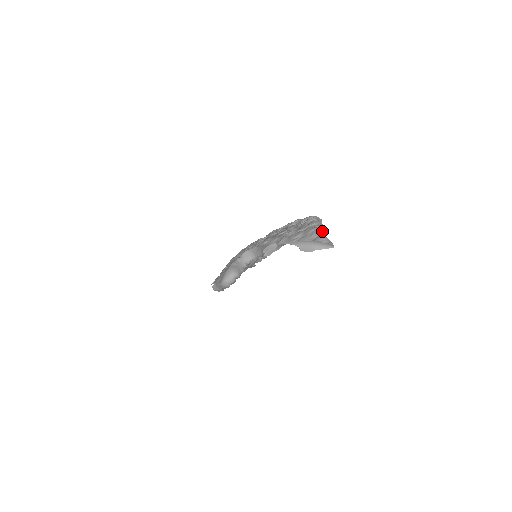
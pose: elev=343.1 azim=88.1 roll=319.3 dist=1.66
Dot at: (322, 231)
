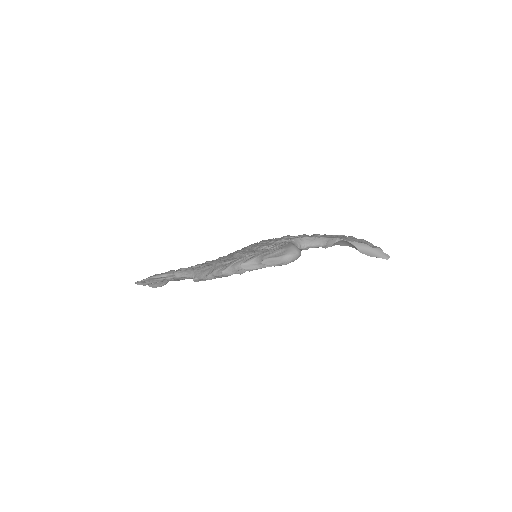
Dot at: (372, 244)
